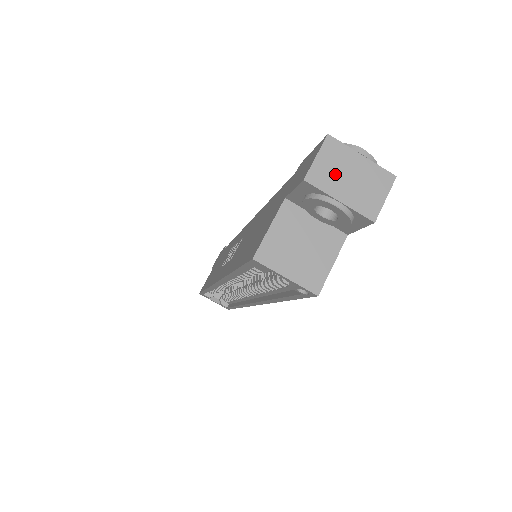
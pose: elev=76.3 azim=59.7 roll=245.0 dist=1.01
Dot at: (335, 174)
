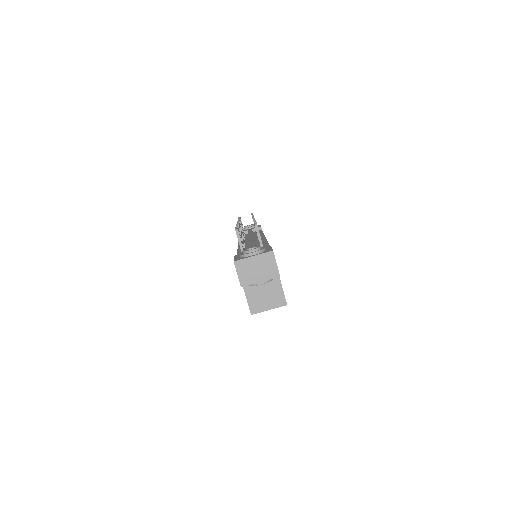
Dot at: (250, 274)
